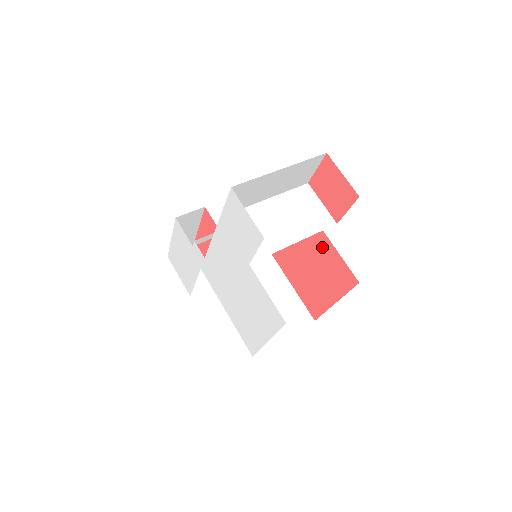
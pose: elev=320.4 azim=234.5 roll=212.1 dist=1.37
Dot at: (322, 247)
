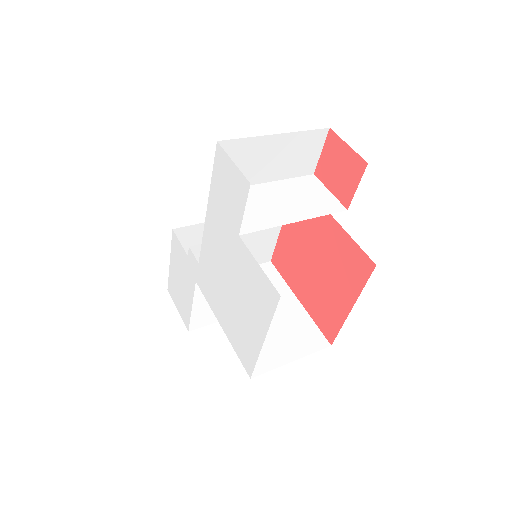
Dot at: (331, 237)
